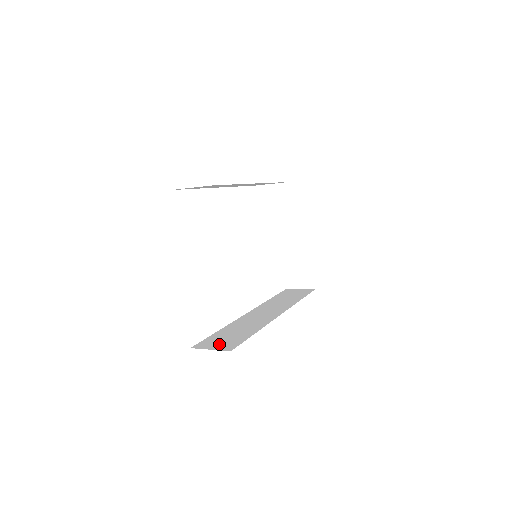
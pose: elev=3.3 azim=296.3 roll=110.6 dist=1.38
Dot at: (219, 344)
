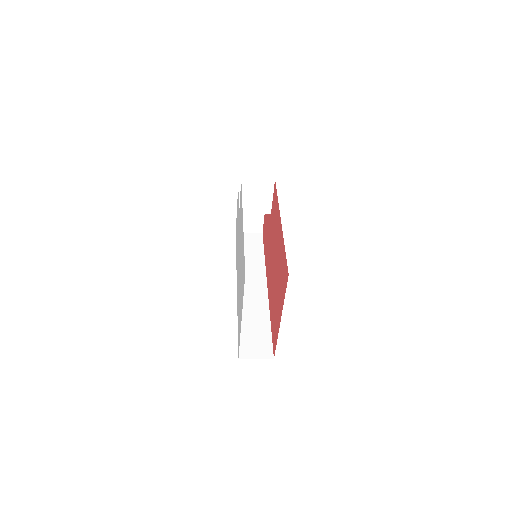
Dot at: (257, 349)
